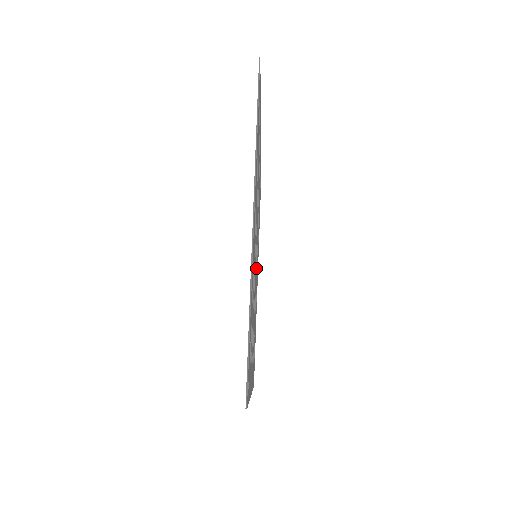
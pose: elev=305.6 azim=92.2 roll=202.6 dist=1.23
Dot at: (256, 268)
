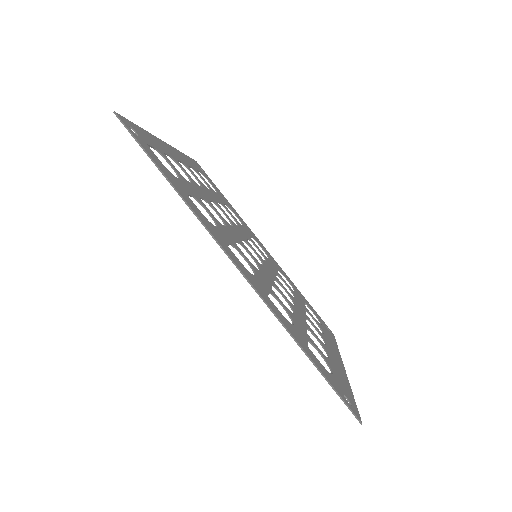
Dot at: (263, 261)
